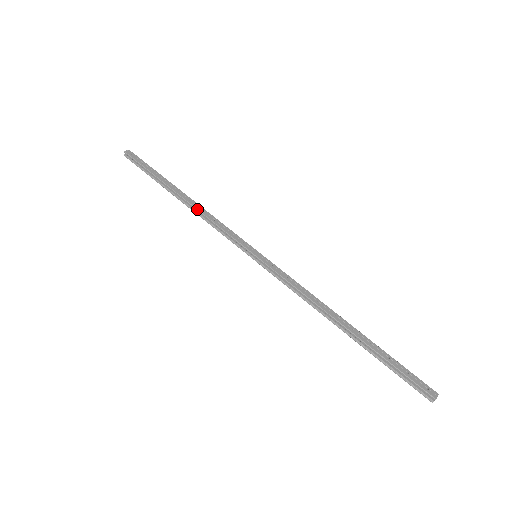
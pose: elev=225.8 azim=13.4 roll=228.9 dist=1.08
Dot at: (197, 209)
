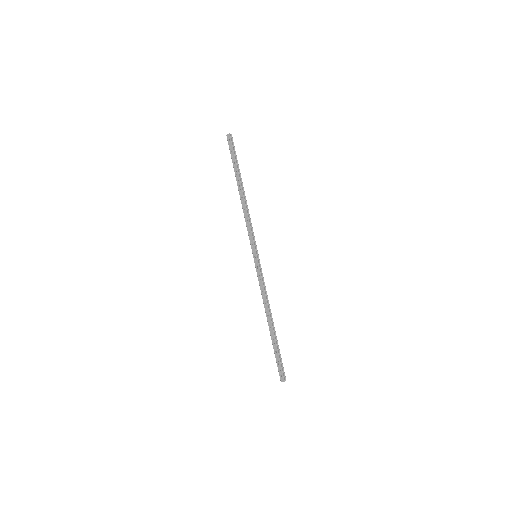
Dot at: (242, 207)
